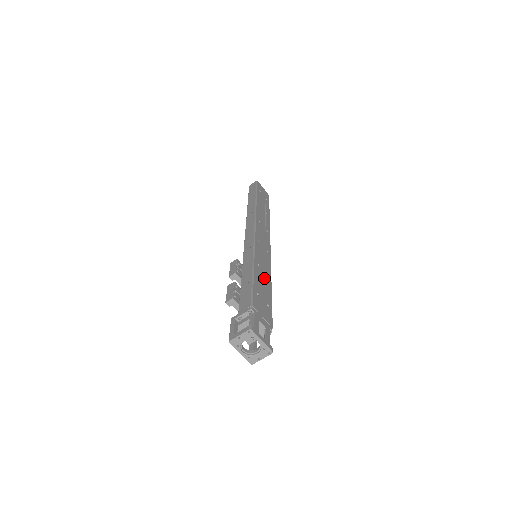
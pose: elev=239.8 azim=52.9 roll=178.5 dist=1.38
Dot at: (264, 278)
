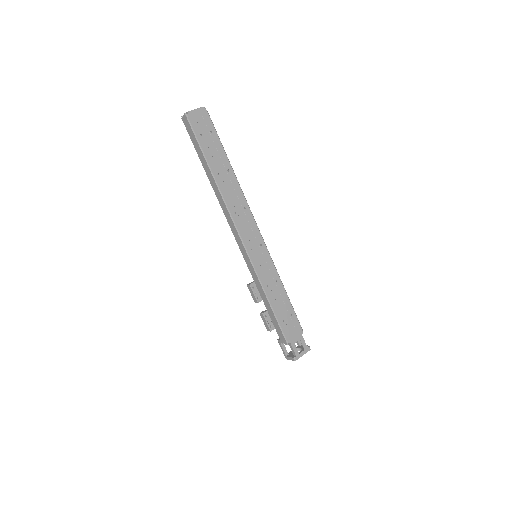
Dot at: (276, 290)
